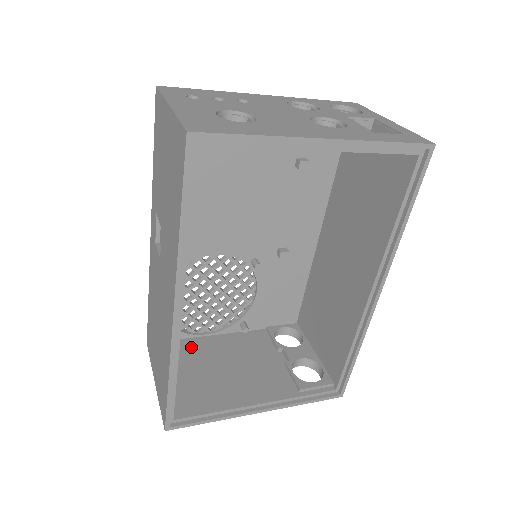
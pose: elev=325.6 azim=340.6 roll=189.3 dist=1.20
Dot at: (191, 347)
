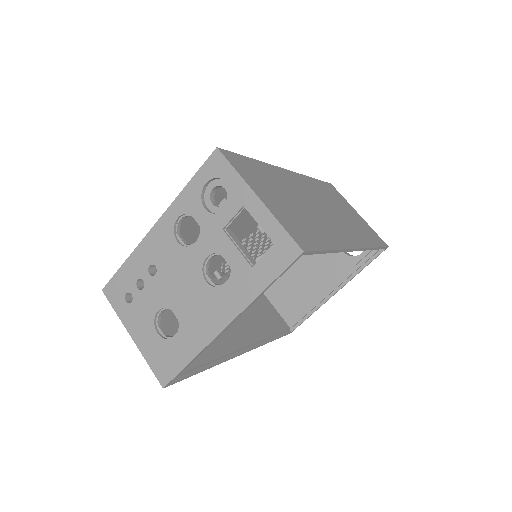
Dot at: occluded
